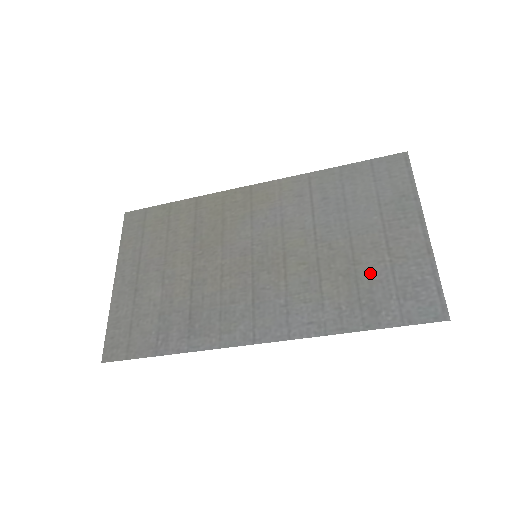
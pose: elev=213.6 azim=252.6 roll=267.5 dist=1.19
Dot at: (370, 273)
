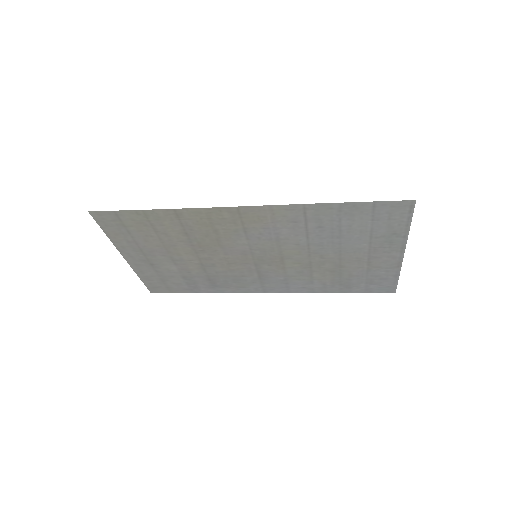
Dot at: (351, 272)
